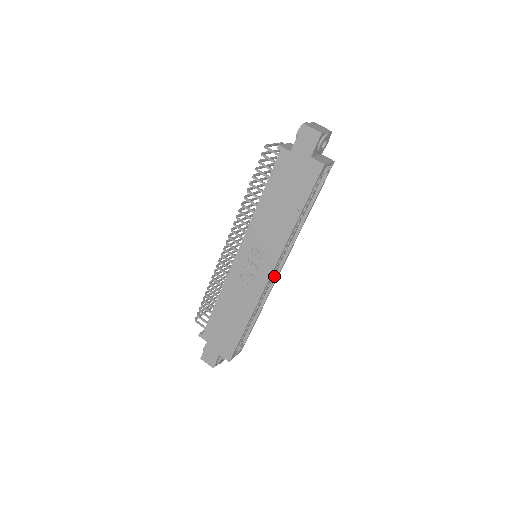
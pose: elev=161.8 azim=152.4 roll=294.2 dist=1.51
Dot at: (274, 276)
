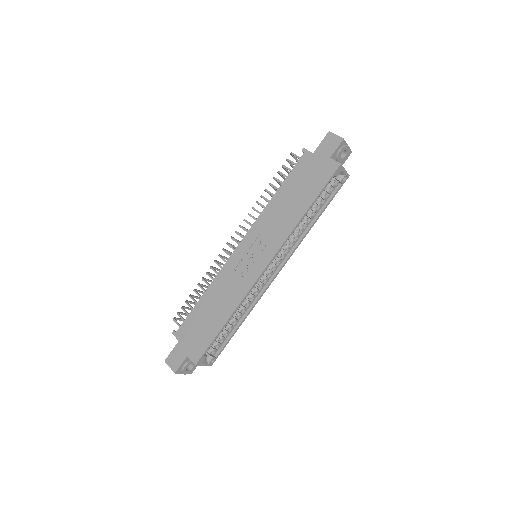
Dot at: (268, 280)
